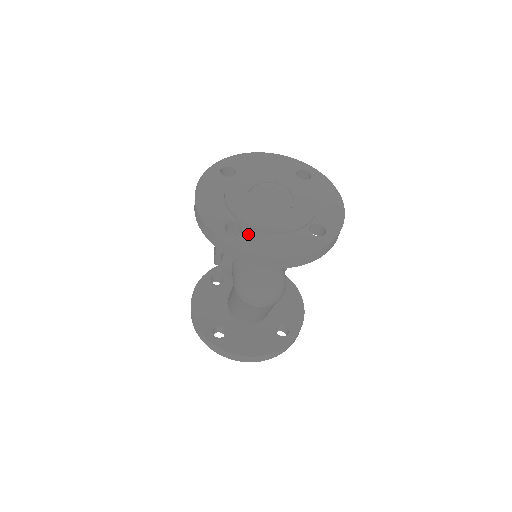
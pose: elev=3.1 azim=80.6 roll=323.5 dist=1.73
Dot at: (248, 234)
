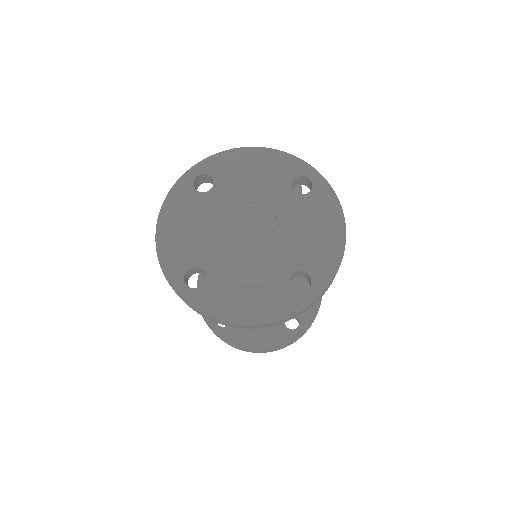
Dot at: (211, 287)
